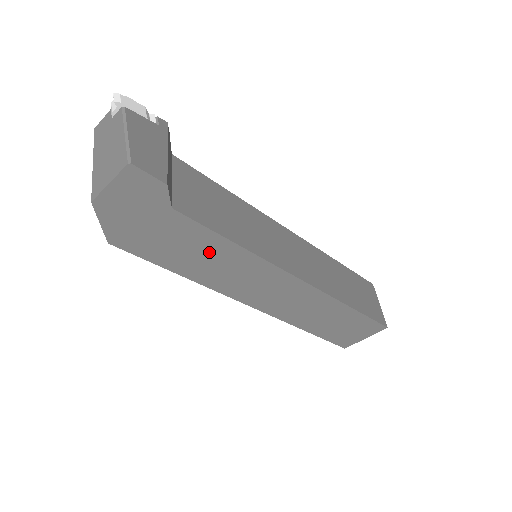
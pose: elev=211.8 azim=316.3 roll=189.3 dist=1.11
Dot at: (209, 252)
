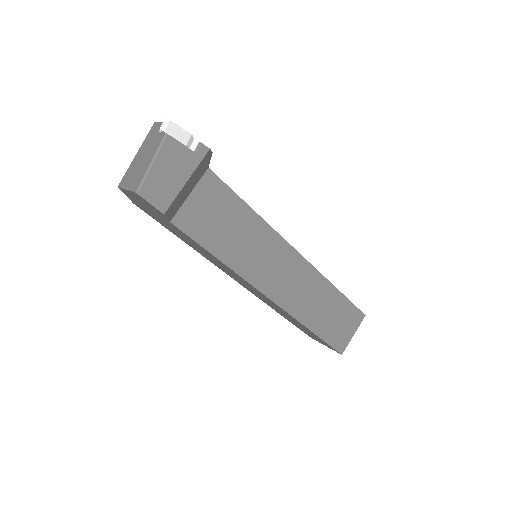
Dot at: (201, 249)
